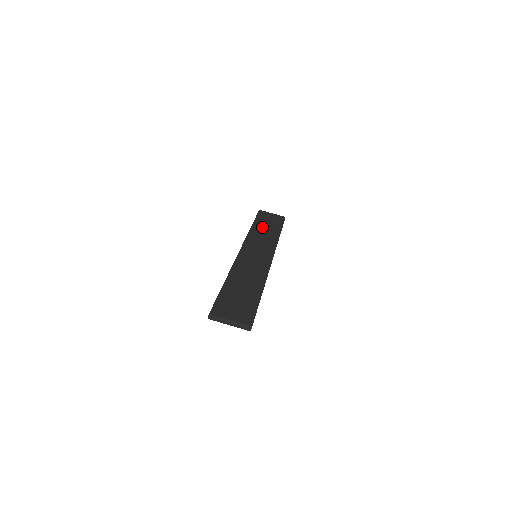
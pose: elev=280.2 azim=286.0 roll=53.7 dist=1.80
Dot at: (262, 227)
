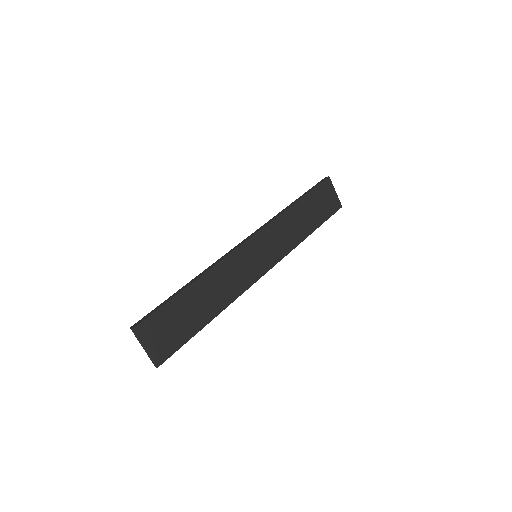
Dot at: (303, 212)
